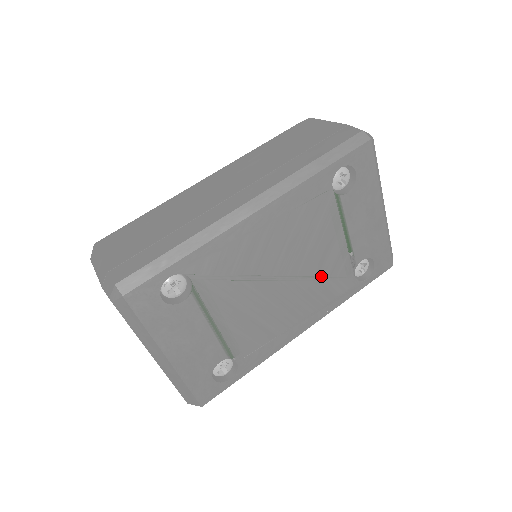
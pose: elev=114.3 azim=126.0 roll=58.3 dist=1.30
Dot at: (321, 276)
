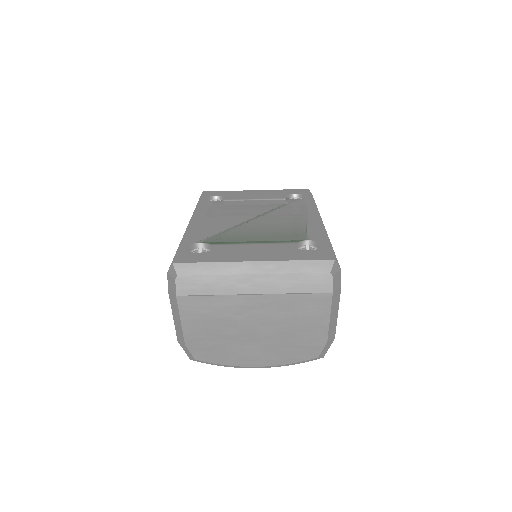
Dot at: (276, 208)
